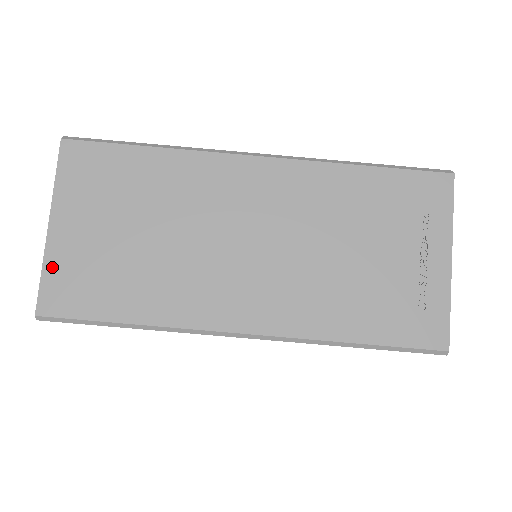
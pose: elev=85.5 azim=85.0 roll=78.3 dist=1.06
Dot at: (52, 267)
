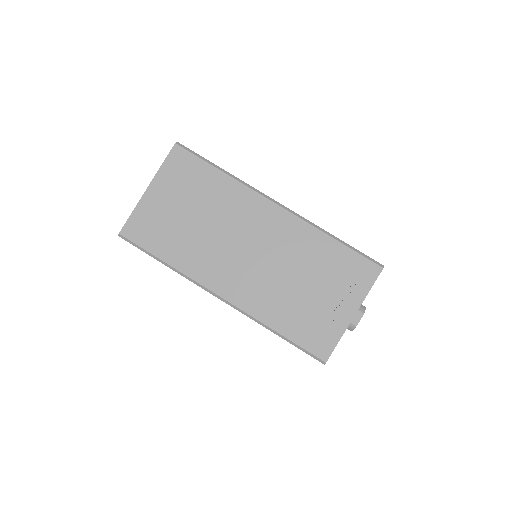
Dot at: (139, 212)
